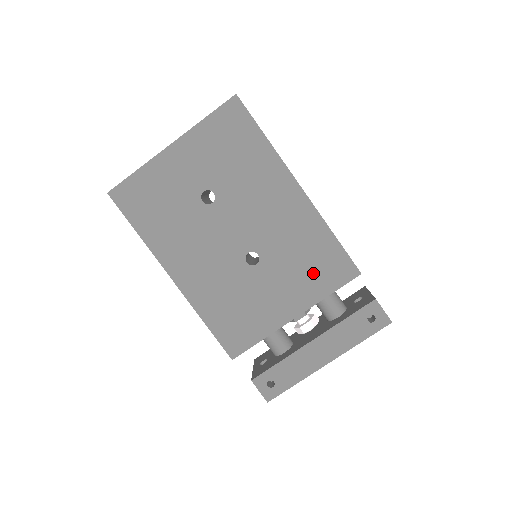
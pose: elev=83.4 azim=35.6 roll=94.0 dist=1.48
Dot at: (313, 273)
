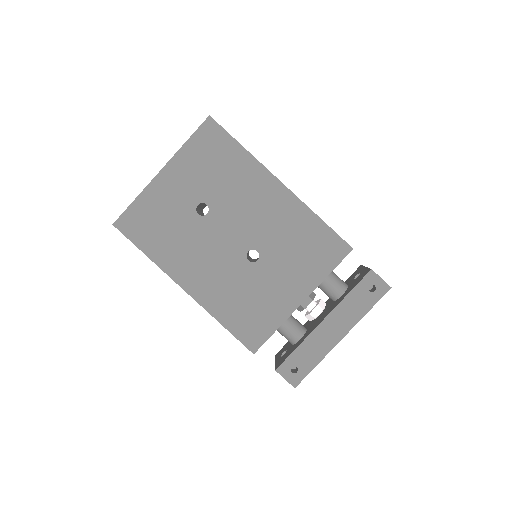
Dot at: (310, 257)
